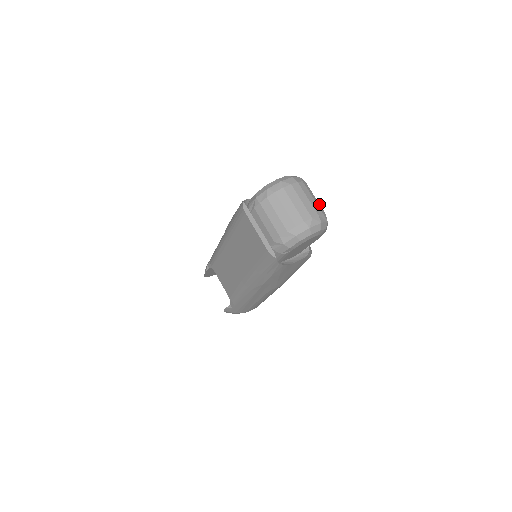
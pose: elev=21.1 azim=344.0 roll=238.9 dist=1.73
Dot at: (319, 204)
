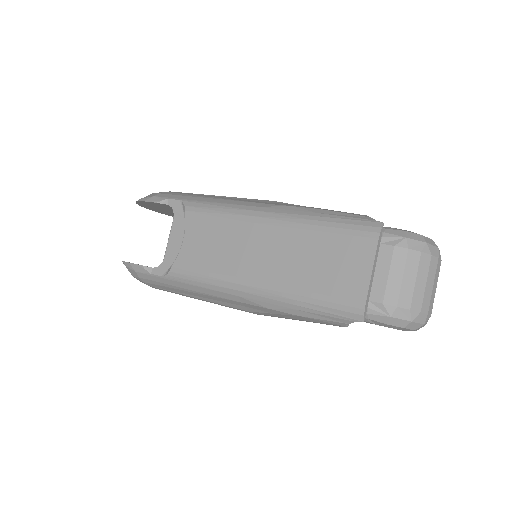
Dot at: occluded
